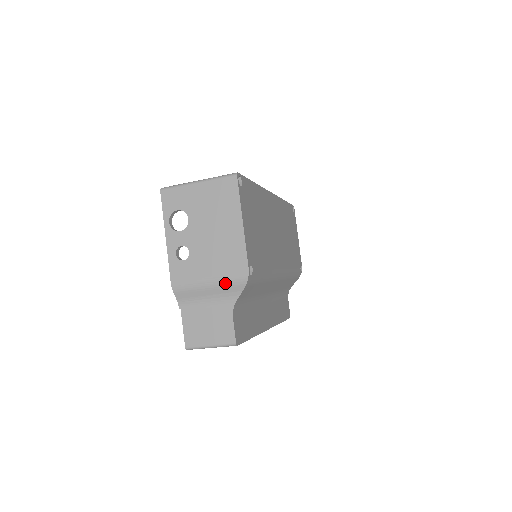
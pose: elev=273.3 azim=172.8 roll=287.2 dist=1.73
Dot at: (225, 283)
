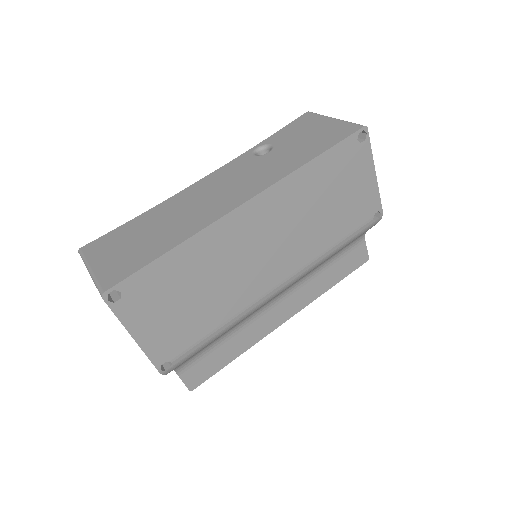
Dot at: occluded
